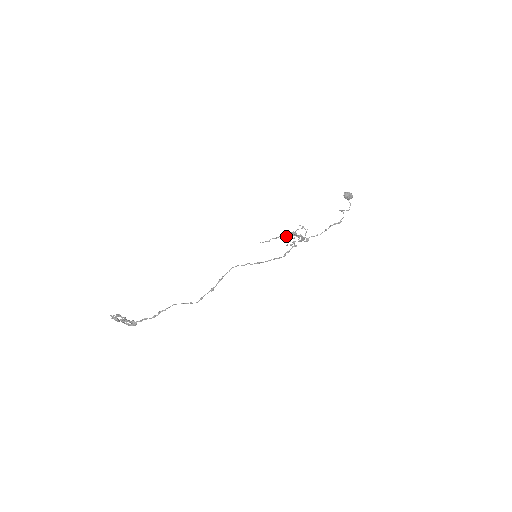
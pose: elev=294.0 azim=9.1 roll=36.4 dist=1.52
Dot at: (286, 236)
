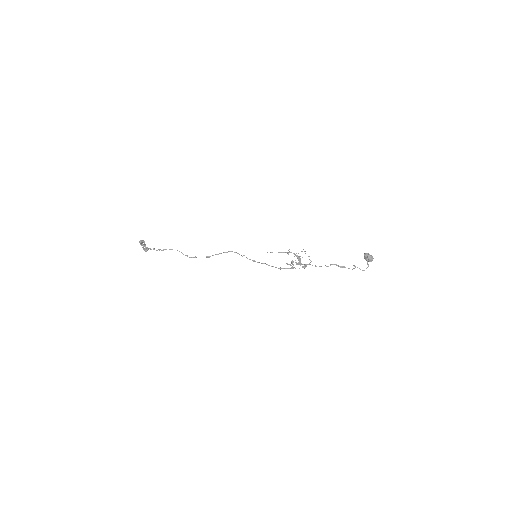
Dot at: occluded
